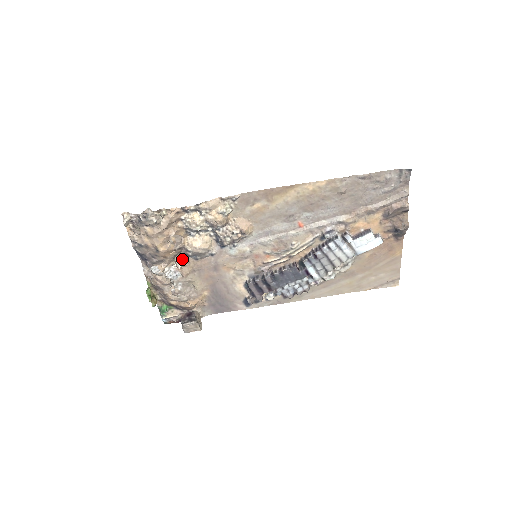
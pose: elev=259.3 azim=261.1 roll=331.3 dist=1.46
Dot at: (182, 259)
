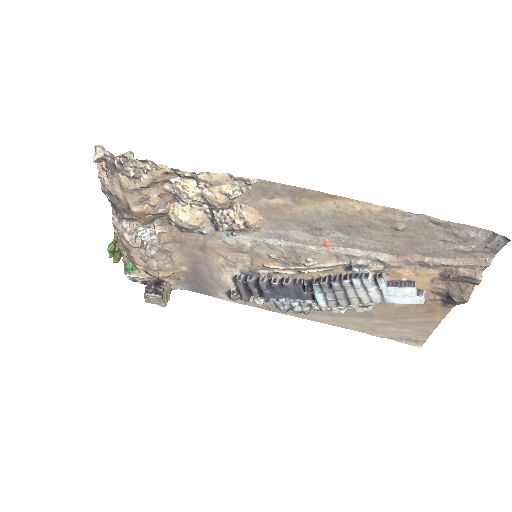
Dot at: (163, 224)
